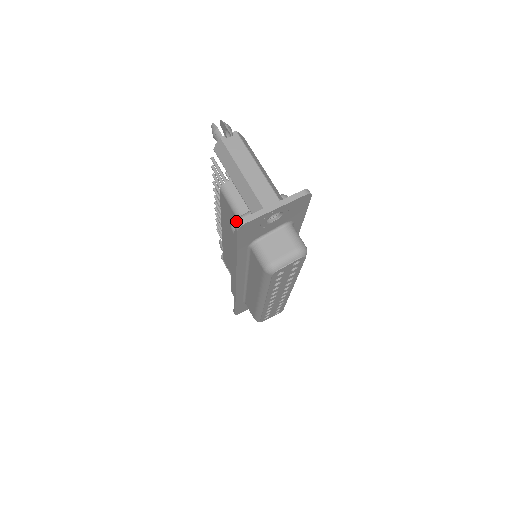
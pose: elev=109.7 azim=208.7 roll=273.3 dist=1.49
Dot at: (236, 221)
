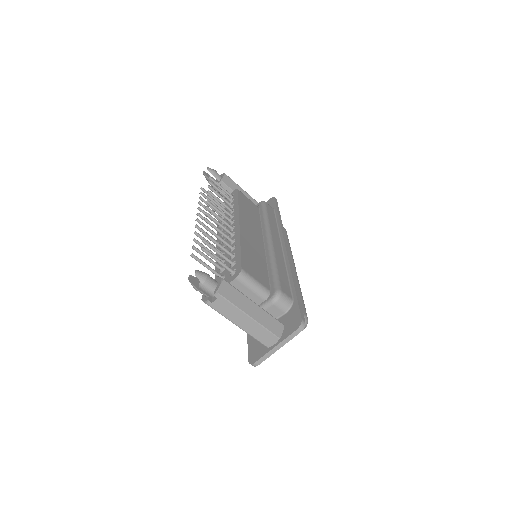
Dot at: occluded
